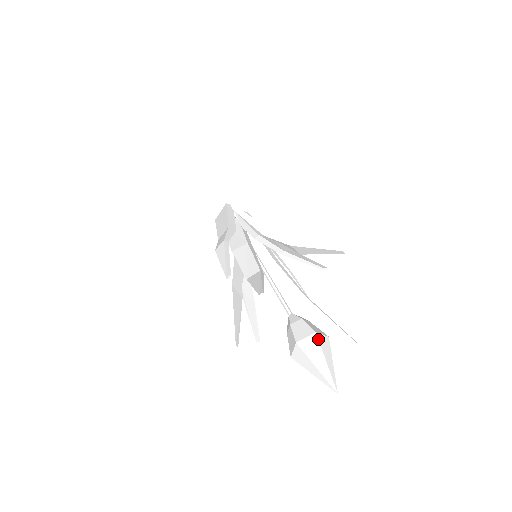
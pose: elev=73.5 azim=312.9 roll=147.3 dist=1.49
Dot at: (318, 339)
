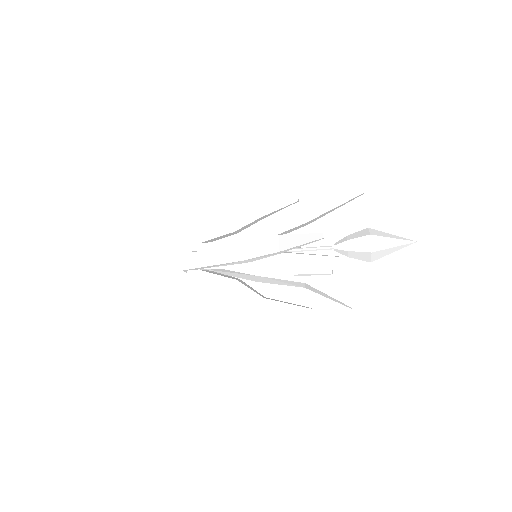
Dot at: (377, 252)
